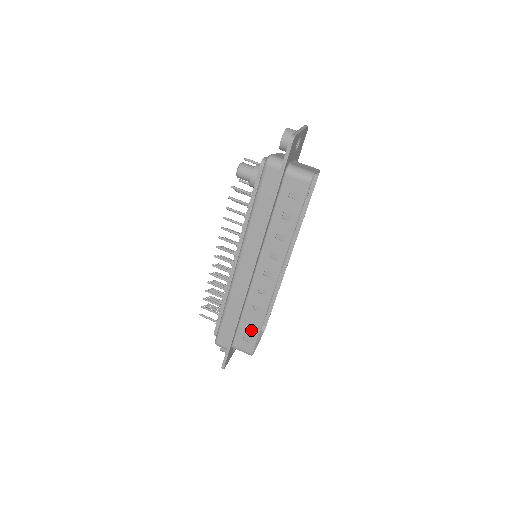
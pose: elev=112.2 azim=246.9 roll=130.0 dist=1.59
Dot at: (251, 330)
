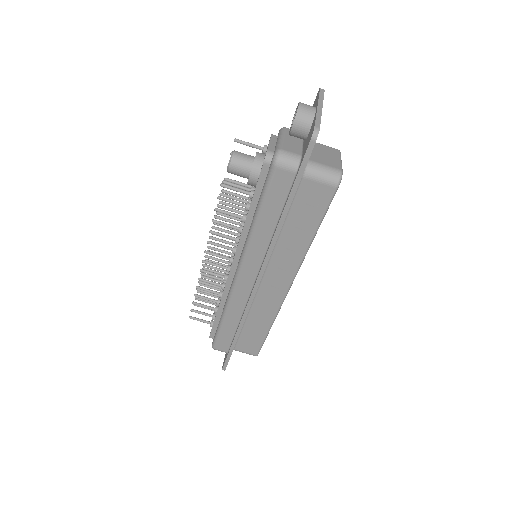
Dot at: (255, 336)
